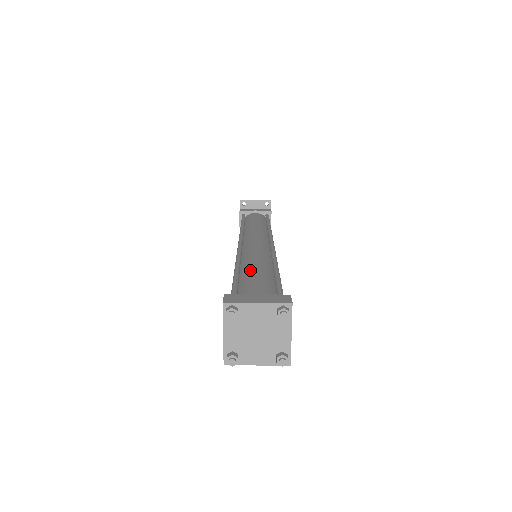
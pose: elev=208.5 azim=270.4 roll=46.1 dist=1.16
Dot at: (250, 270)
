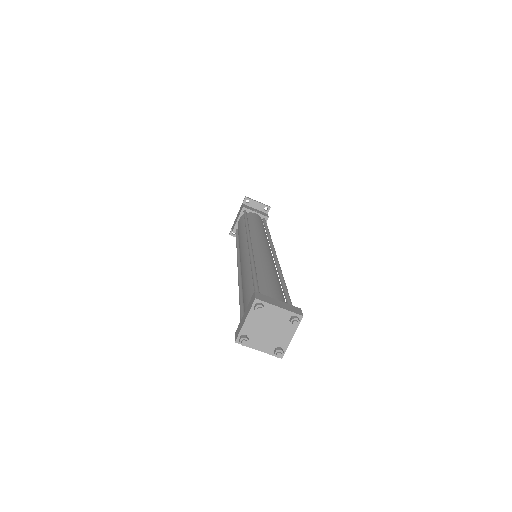
Dot at: (265, 274)
